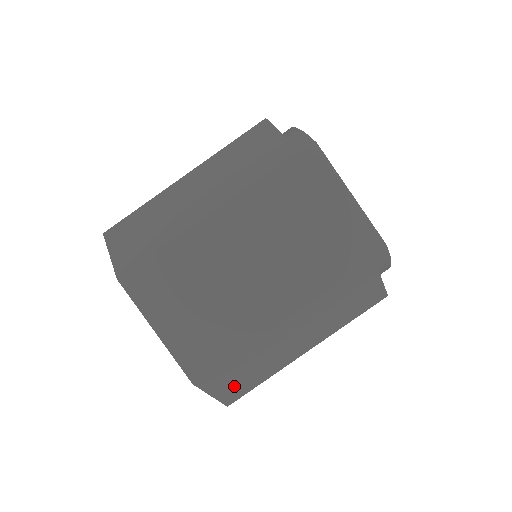
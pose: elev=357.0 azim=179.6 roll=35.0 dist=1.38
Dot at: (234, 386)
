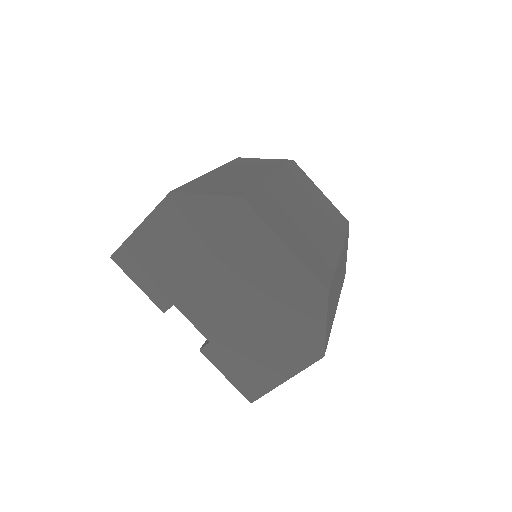
Dot at: (329, 322)
